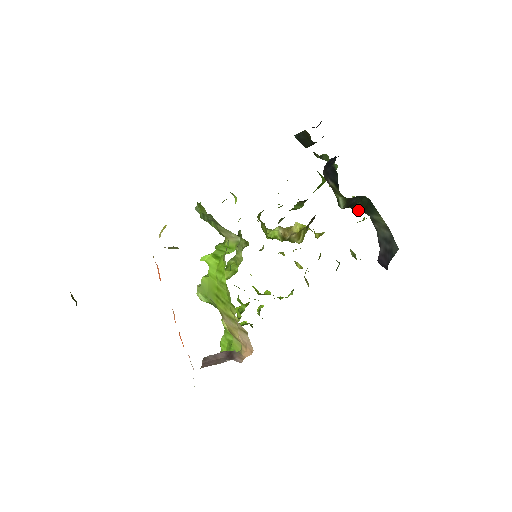
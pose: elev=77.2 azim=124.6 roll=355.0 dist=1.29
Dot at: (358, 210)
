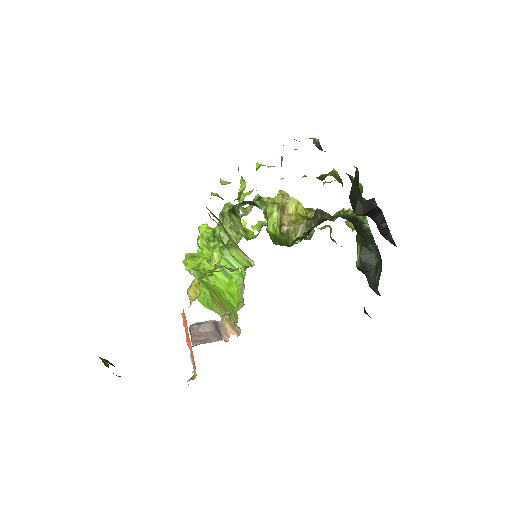
Dot at: (371, 280)
